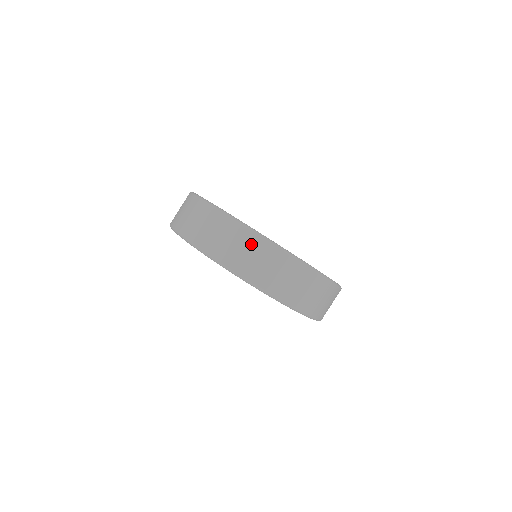
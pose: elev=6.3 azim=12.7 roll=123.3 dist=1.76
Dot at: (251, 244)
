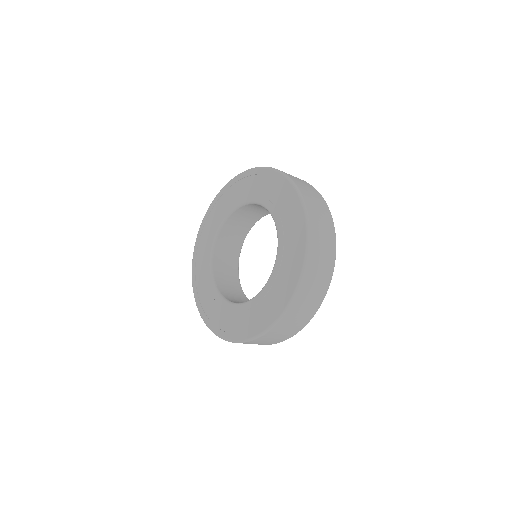
Dot at: (329, 234)
